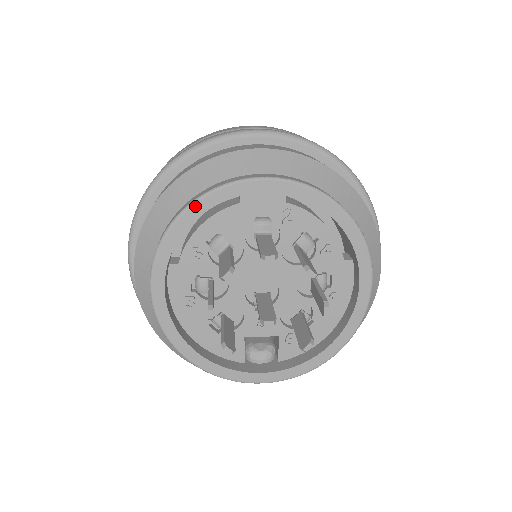
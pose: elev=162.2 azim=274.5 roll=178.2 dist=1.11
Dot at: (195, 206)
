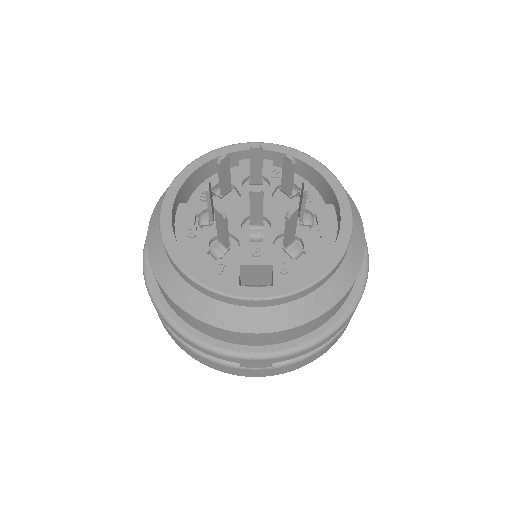
Dot at: (205, 156)
